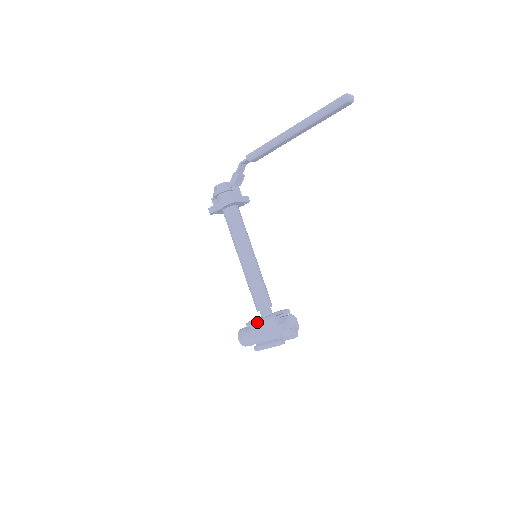
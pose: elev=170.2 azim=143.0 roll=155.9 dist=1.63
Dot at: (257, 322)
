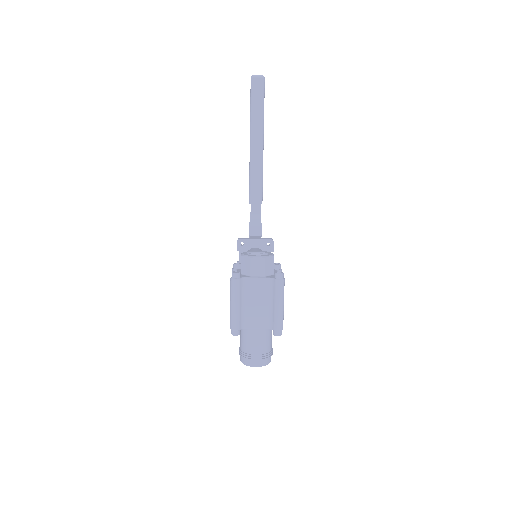
Dot at: occluded
